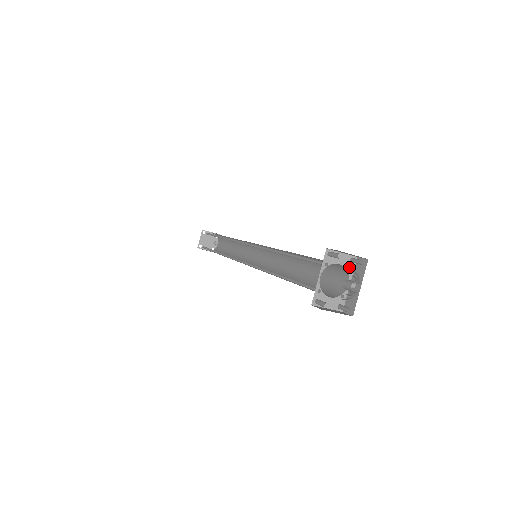
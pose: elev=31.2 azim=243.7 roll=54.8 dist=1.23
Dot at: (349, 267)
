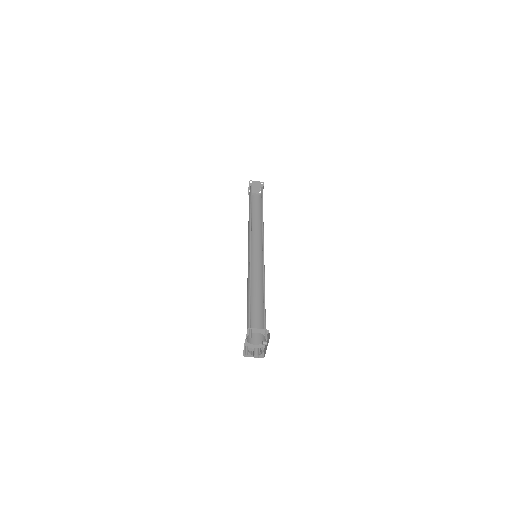
Dot at: occluded
